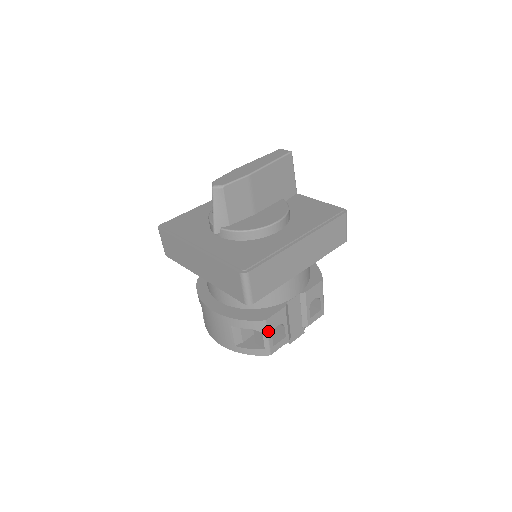
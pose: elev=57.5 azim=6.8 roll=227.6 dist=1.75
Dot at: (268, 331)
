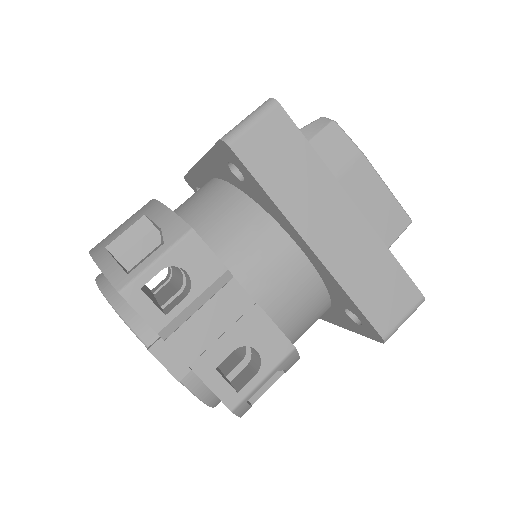
Dot at: (172, 251)
